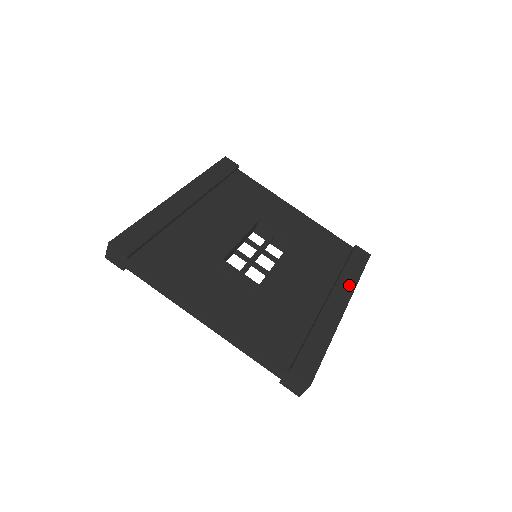
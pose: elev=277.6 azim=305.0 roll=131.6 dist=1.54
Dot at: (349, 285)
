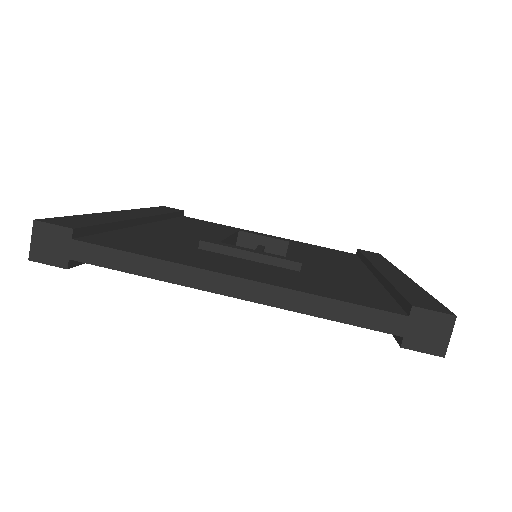
Dot at: (385, 264)
